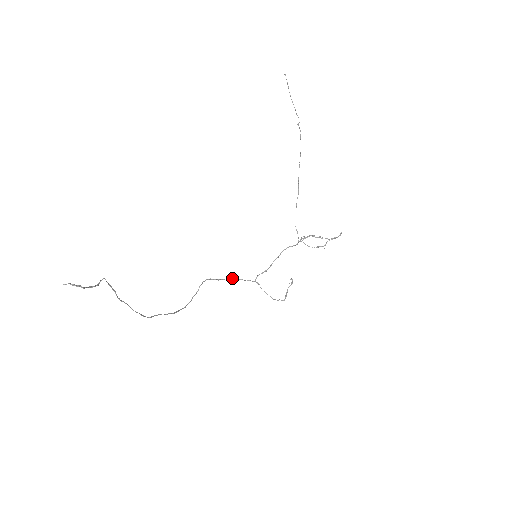
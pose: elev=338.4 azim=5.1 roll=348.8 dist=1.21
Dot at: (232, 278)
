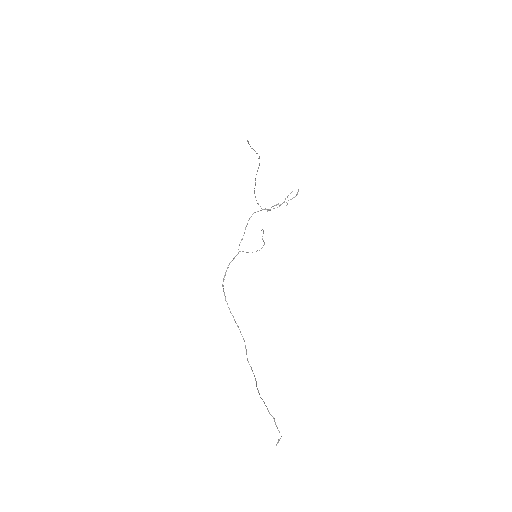
Dot at: occluded
